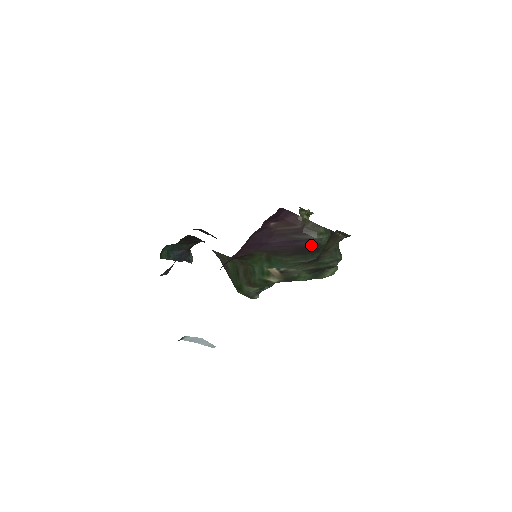
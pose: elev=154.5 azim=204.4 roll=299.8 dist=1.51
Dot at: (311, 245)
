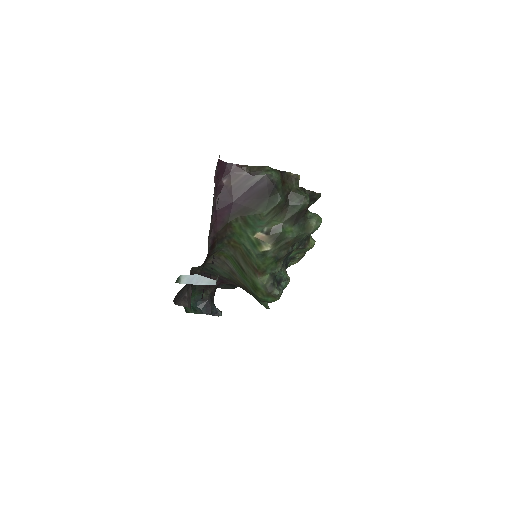
Dot at: (266, 184)
